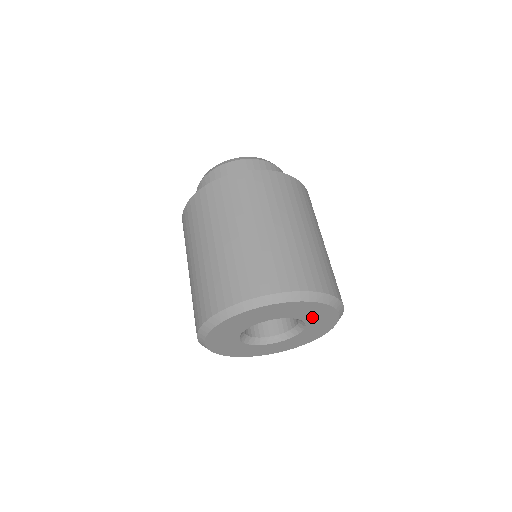
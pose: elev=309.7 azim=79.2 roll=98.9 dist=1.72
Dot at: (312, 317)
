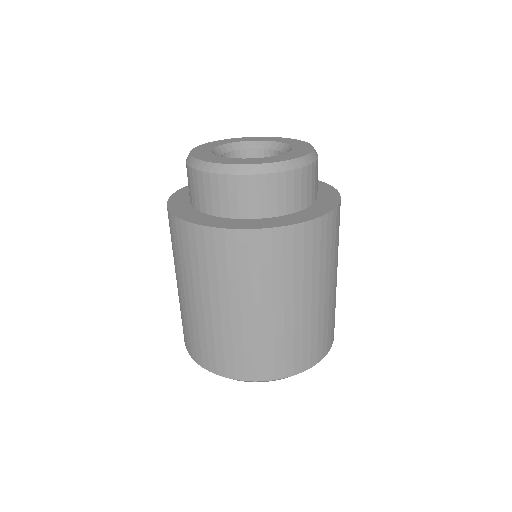
Dot at: occluded
